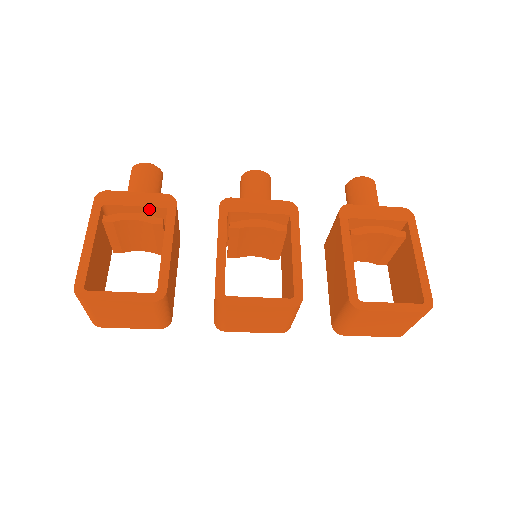
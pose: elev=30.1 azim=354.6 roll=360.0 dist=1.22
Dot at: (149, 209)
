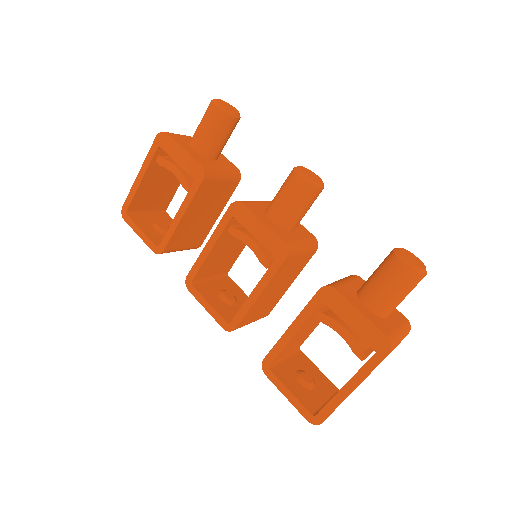
Dot at: (187, 170)
